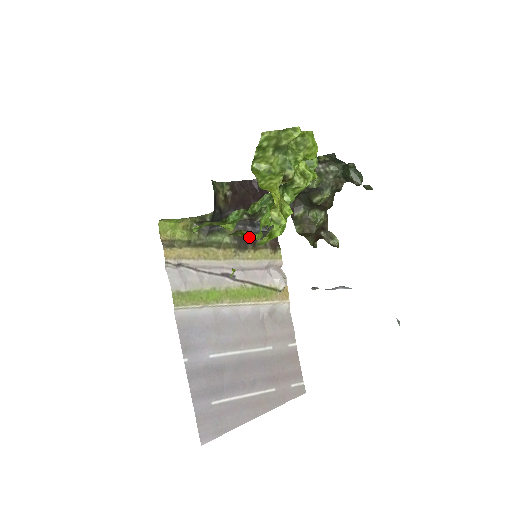
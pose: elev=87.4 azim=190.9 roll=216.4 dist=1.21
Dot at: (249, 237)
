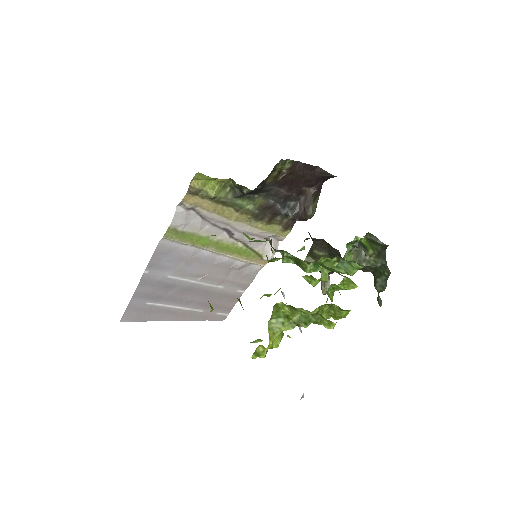
Dot at: occluded
